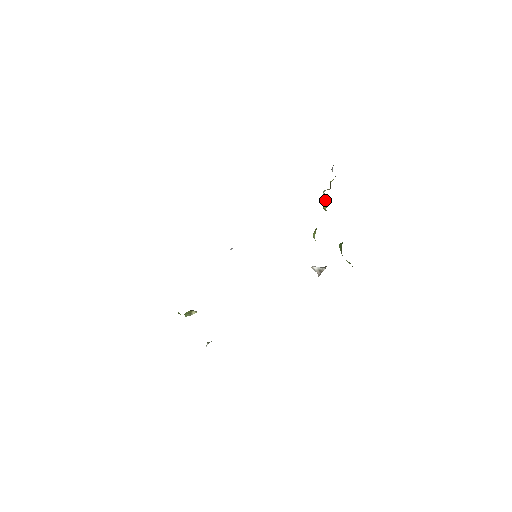
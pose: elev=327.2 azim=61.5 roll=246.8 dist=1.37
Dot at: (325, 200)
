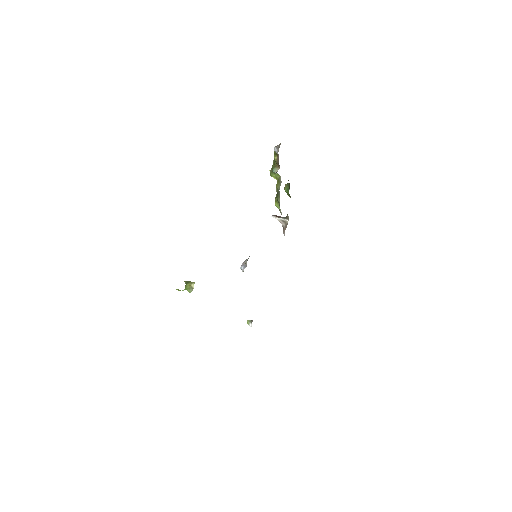
Dot at: (274, 173)
